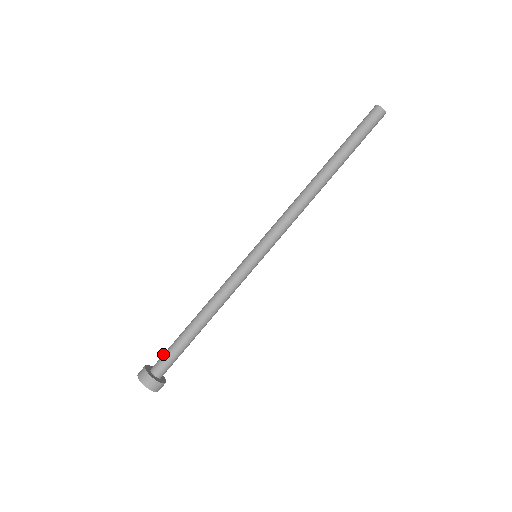
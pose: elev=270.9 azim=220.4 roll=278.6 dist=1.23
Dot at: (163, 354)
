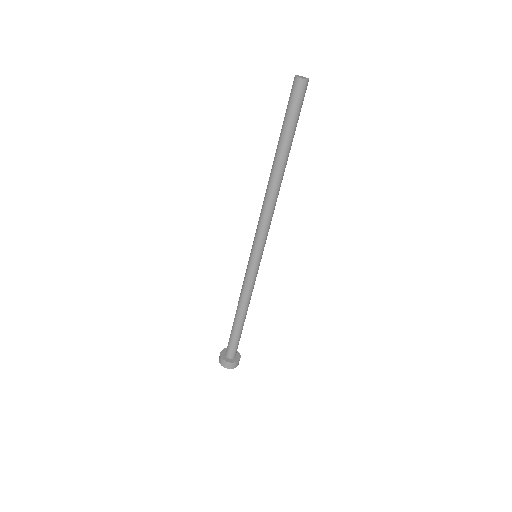
Dot at: (228, 345)
